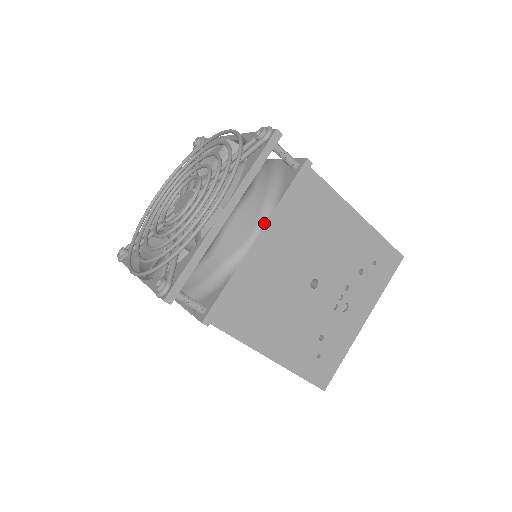
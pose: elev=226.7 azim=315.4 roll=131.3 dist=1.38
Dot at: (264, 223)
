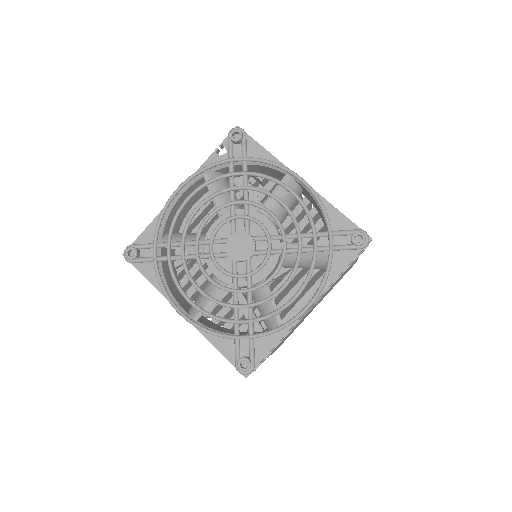
Dot at: (321, 297)
